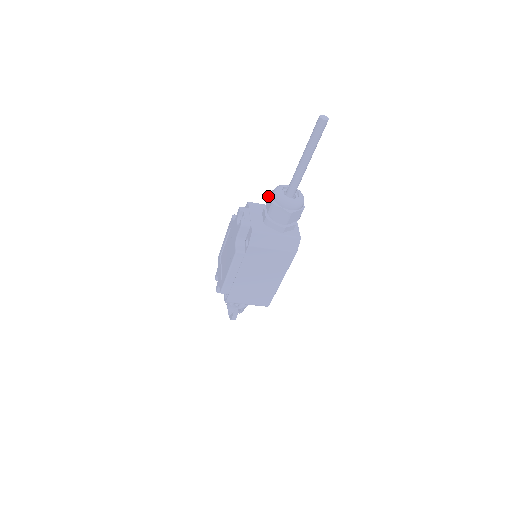
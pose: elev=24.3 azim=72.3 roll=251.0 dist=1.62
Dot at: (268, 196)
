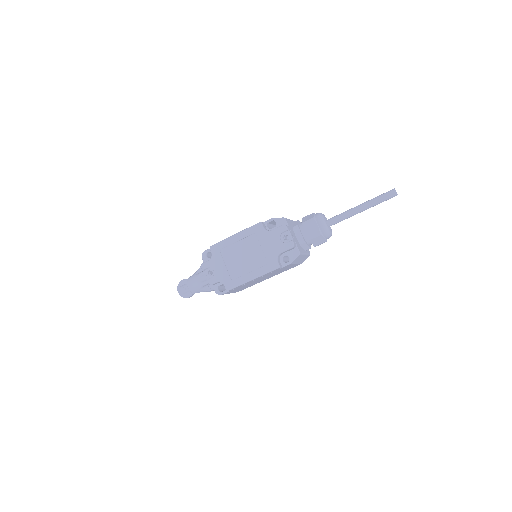
Dot at: (310, 222)
